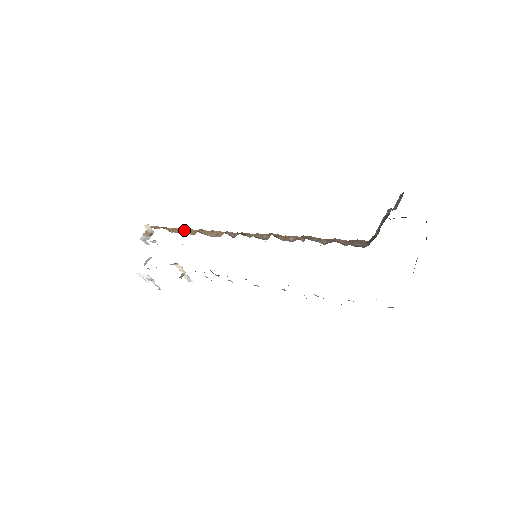
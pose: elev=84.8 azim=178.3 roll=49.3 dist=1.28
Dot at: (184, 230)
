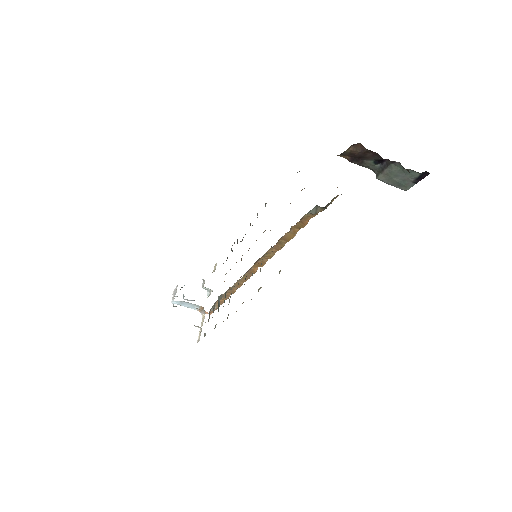
Dot at: occluded
